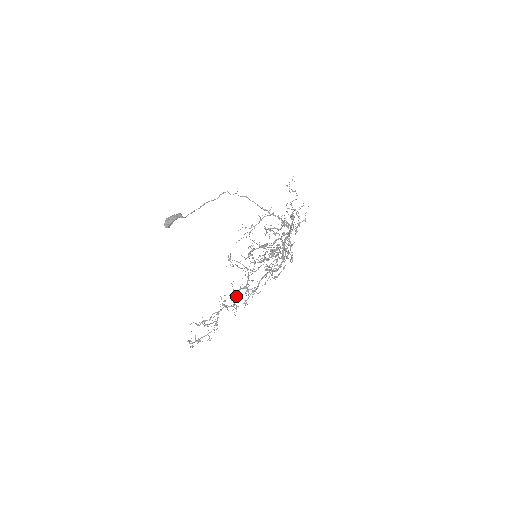
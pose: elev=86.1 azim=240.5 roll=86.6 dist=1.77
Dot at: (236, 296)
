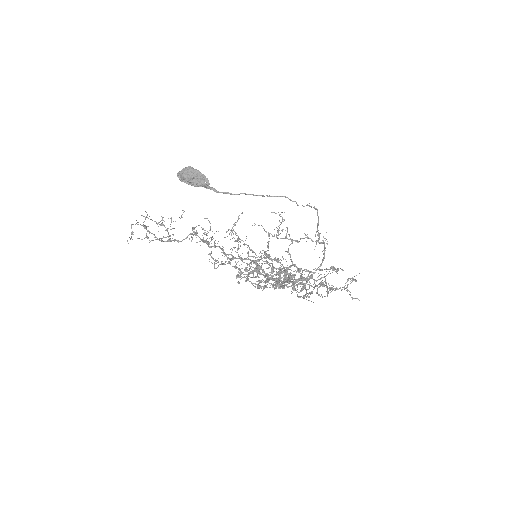
Dot at: (208, 245)
